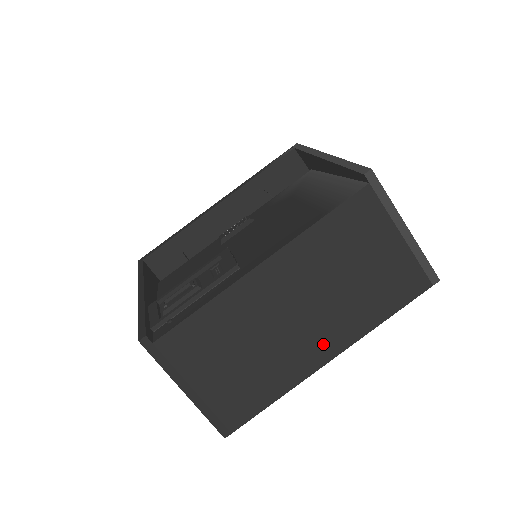
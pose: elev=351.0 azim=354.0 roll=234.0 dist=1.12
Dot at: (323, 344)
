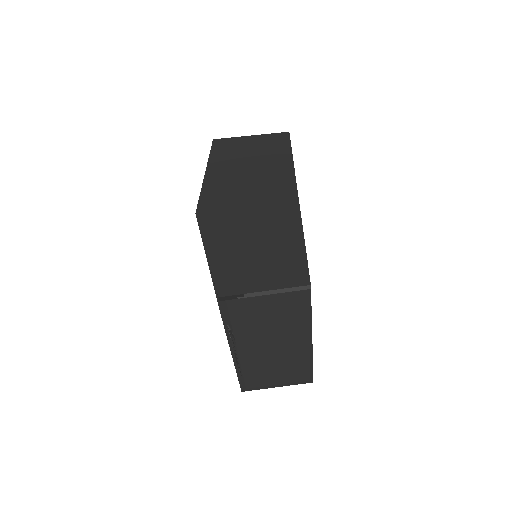
Dot at: (300, 341)
